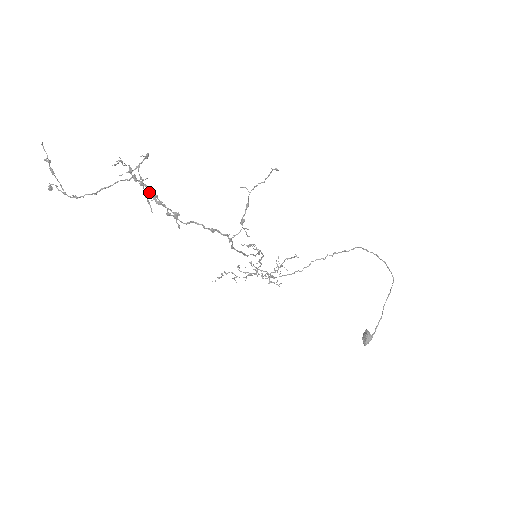
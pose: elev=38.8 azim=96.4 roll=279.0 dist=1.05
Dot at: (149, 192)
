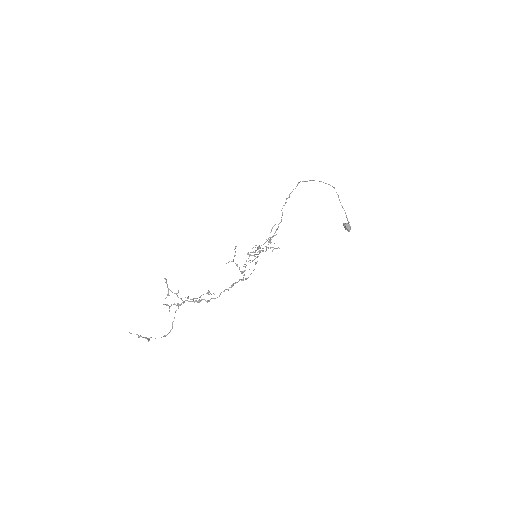
Dot at: occluded
